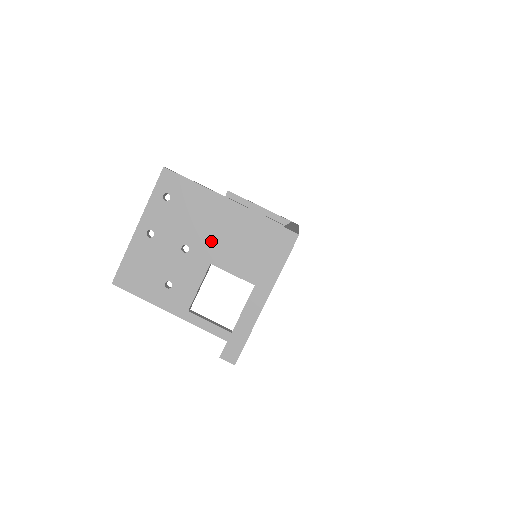
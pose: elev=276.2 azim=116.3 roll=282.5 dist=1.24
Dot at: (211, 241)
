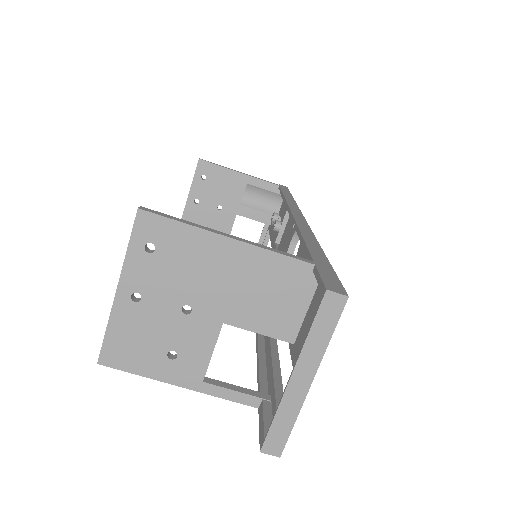
Dot at: (220, 296)
